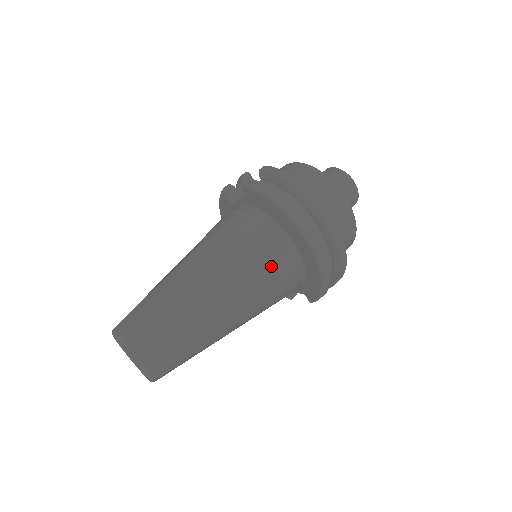
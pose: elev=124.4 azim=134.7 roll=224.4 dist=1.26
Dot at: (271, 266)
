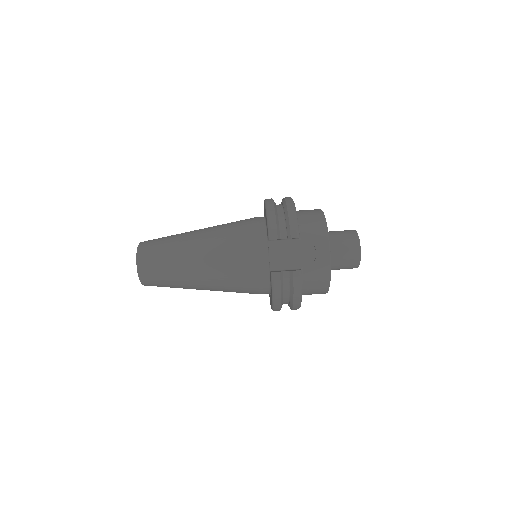
Dot at: occluded
